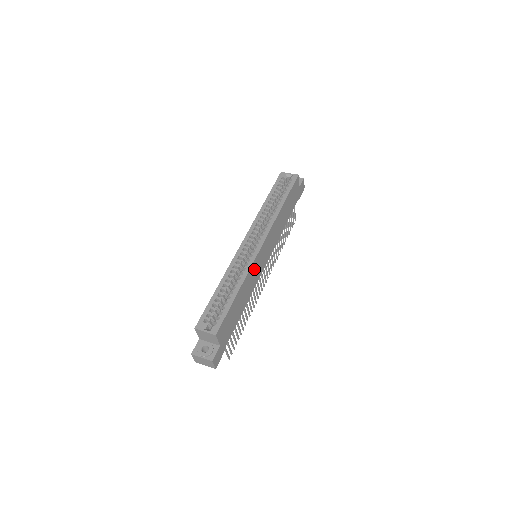
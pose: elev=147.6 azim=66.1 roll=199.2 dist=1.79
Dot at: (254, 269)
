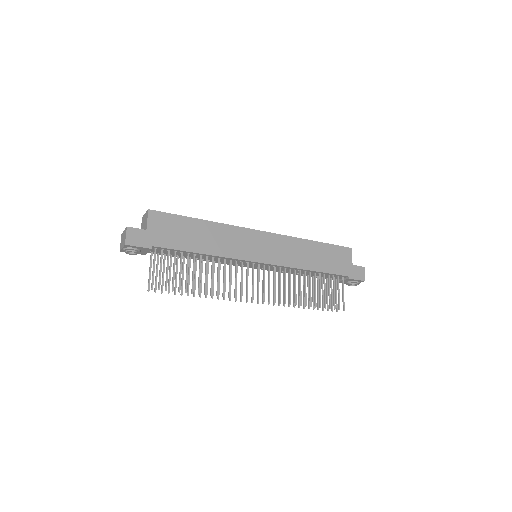
Dot at: (237, 236)
